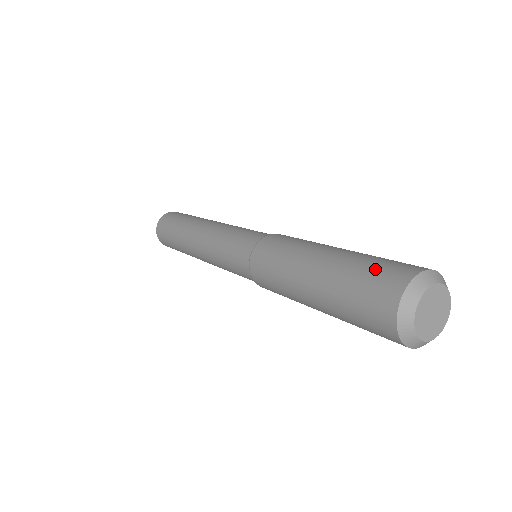
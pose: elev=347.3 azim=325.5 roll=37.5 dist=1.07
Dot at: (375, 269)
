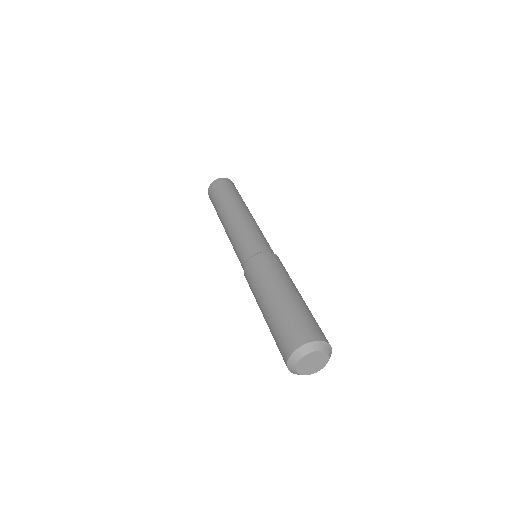
Dot at: (277, 344)
